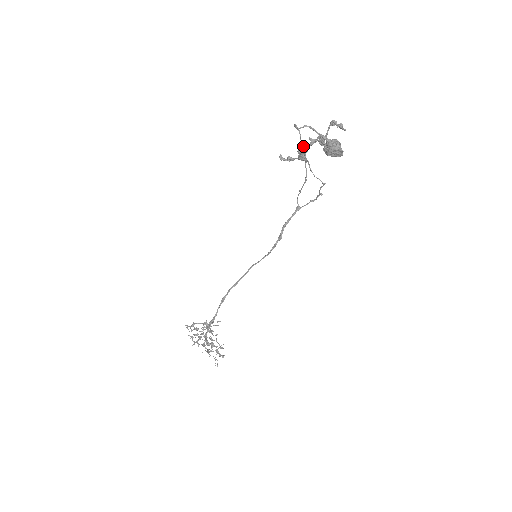
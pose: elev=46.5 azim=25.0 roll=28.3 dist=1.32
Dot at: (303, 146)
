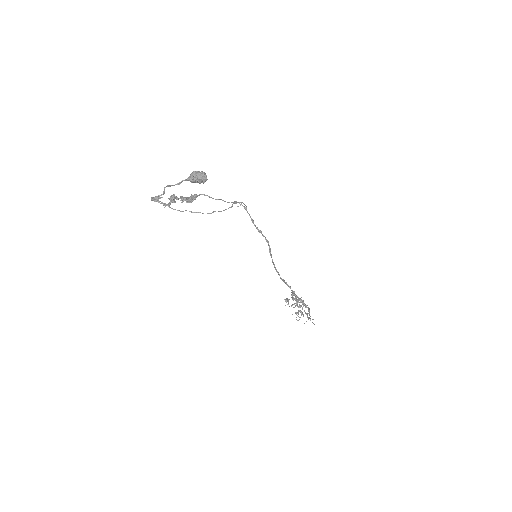
Dot at: occluded
